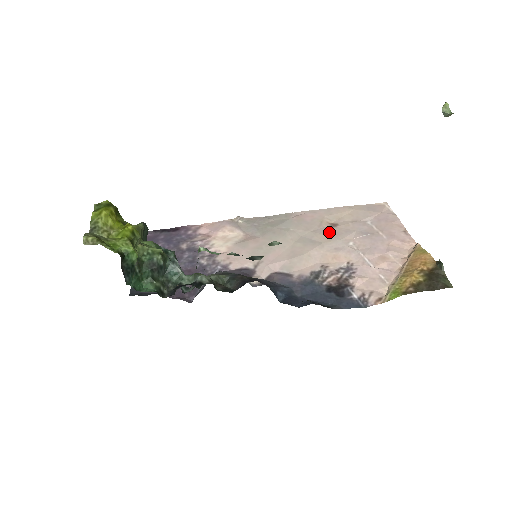
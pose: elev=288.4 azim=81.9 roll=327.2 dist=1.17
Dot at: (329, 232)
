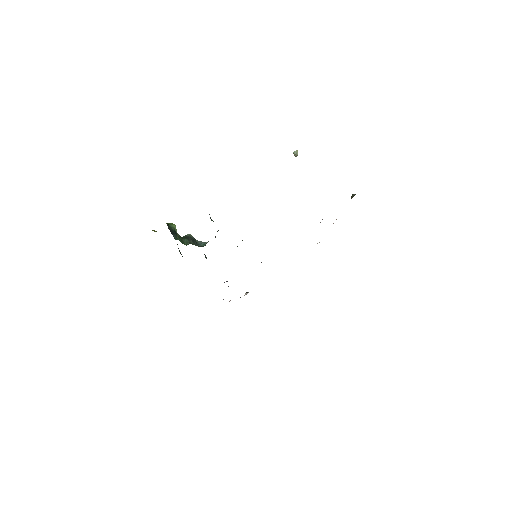
Dot at: occluded
